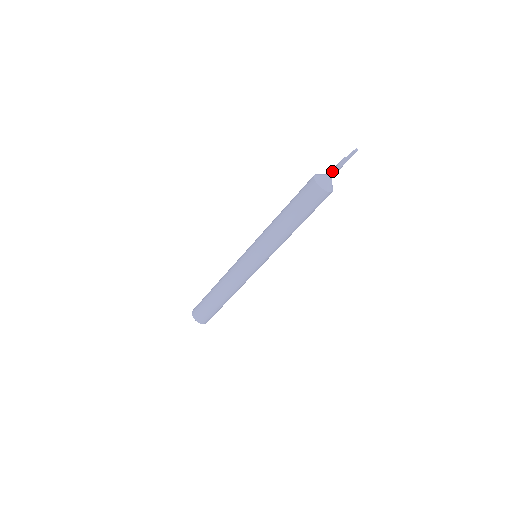
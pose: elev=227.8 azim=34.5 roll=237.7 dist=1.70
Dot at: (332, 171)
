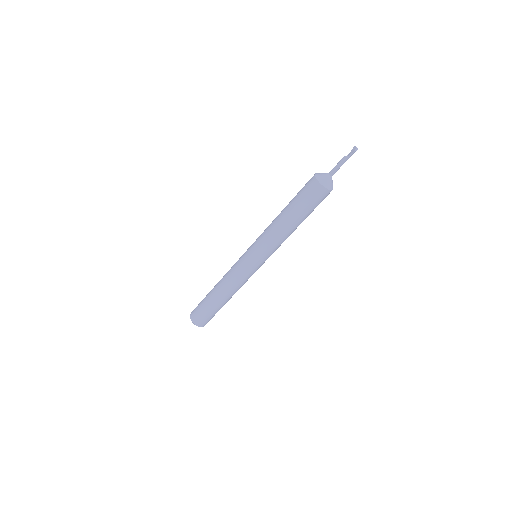
Dot at: (334, 171)
